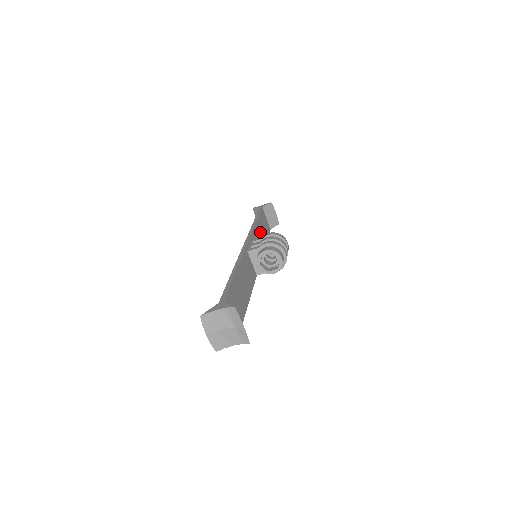
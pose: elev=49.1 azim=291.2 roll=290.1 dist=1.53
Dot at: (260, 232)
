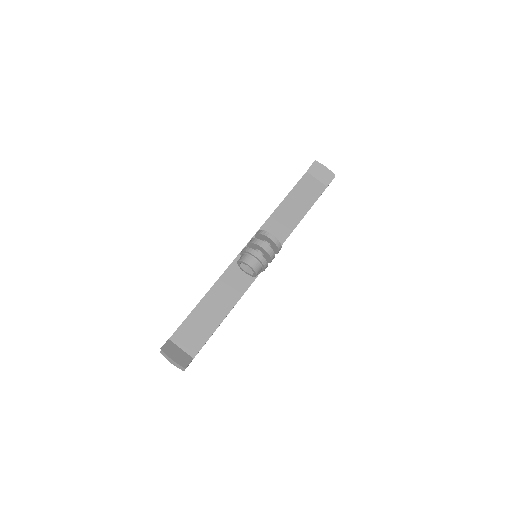
Dot at: (287, 212)
